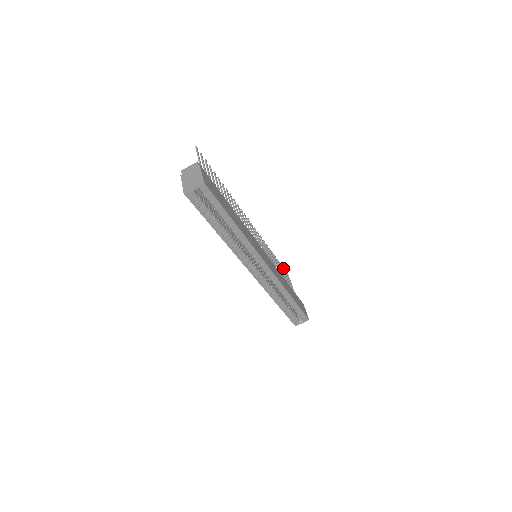
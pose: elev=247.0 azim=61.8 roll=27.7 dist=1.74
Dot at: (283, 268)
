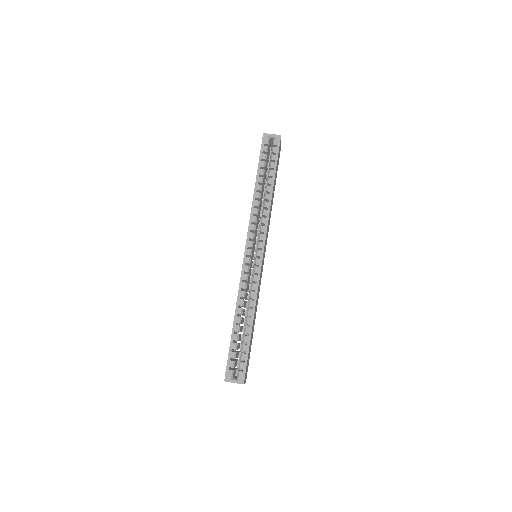
Dot at: occluded
